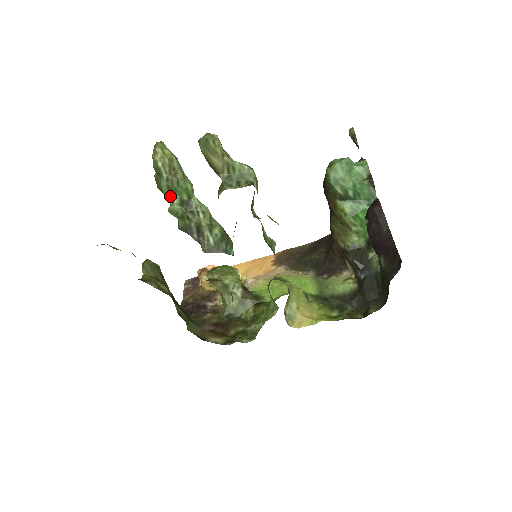
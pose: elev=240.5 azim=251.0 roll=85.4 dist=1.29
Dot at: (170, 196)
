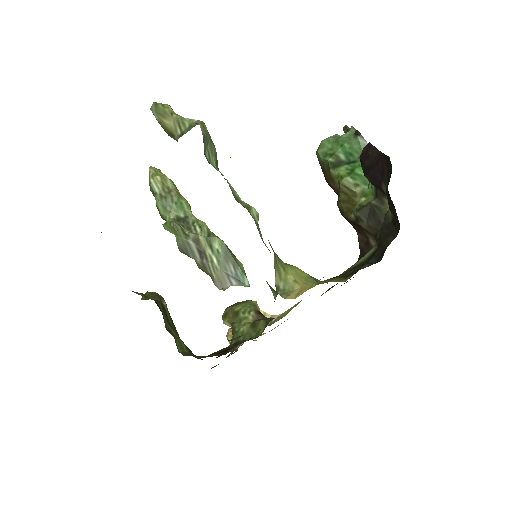
Dot at: (166, 214)
